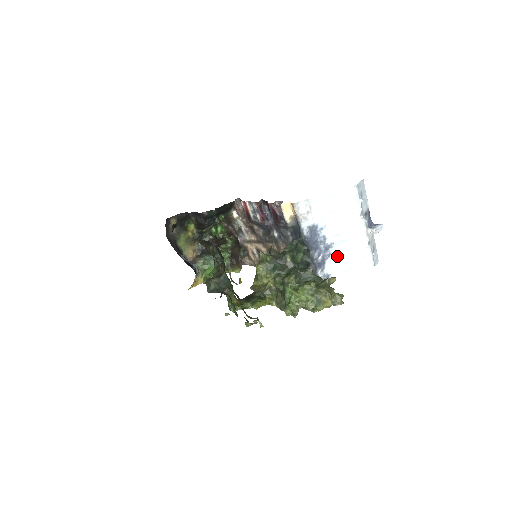
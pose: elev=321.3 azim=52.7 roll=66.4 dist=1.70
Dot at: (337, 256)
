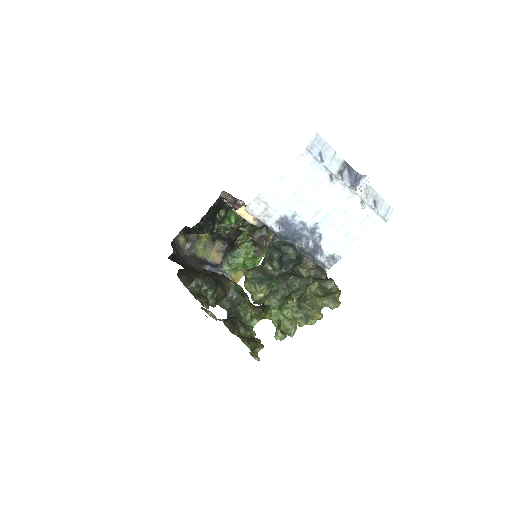
Dot at: (330, 233)
